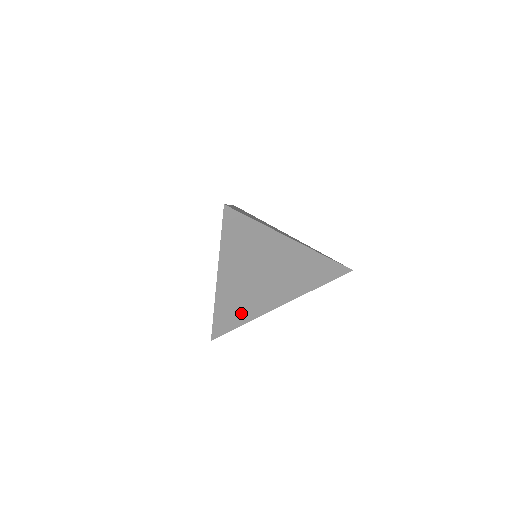
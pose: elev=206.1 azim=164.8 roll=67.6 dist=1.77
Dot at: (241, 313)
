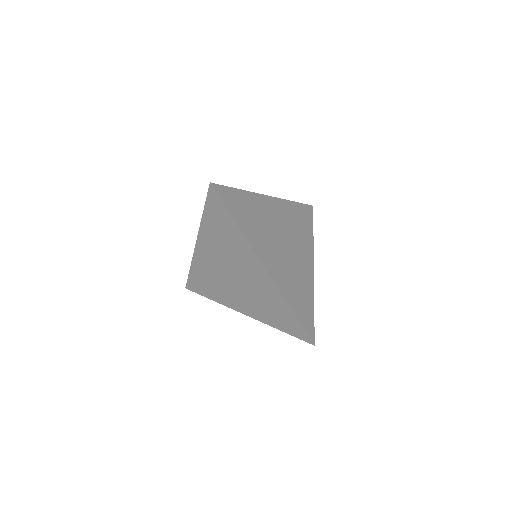
Dot at: (210, 288)
